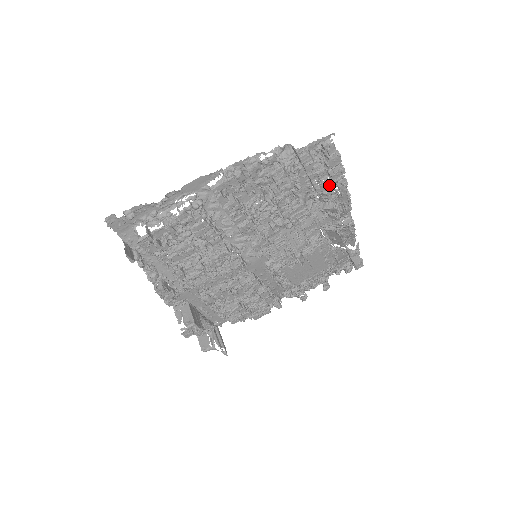
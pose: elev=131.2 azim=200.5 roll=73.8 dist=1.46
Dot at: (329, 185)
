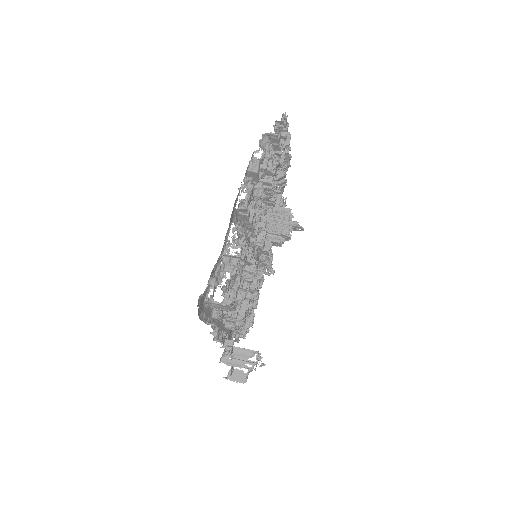
Dot at: (284, 155)
